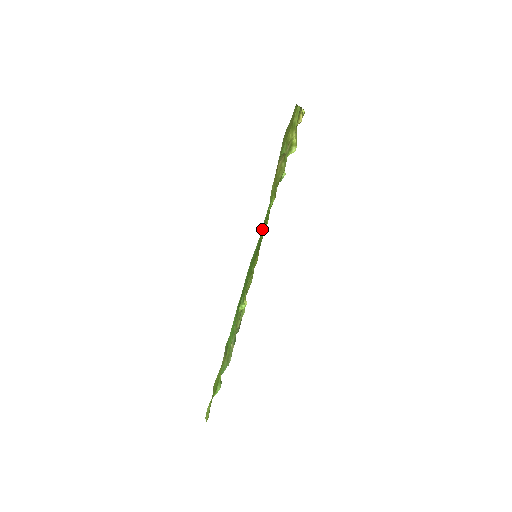
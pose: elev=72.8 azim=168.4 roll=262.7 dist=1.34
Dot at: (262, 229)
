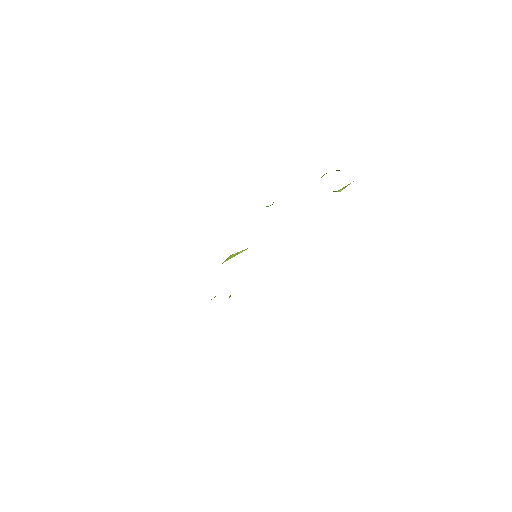
Dot at: occluded
